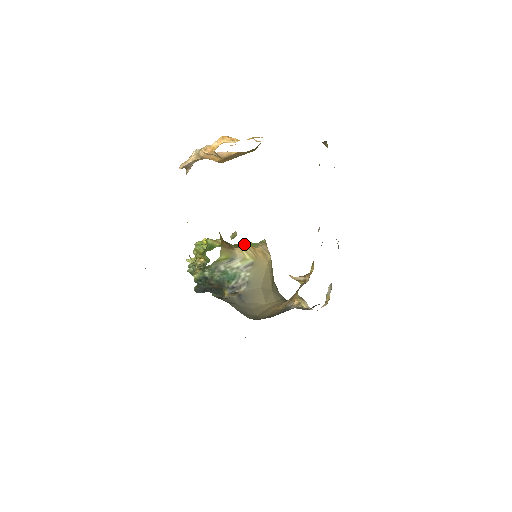
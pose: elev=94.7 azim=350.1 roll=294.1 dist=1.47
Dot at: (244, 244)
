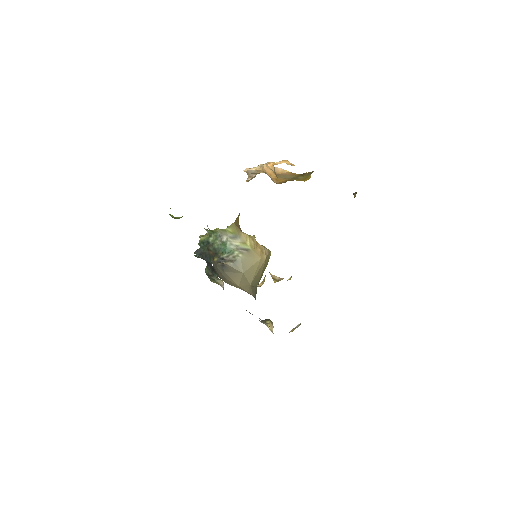
Dot at: (252, 236)
